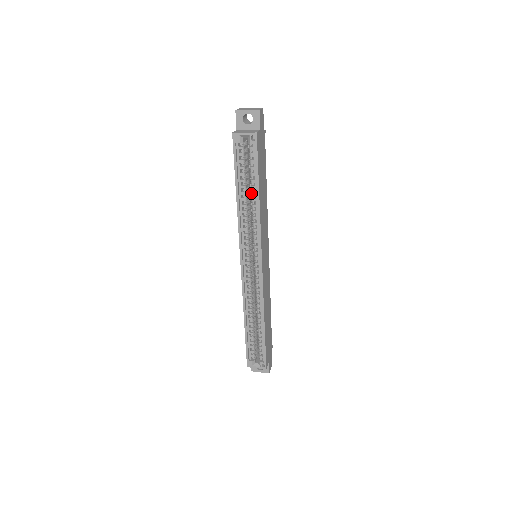
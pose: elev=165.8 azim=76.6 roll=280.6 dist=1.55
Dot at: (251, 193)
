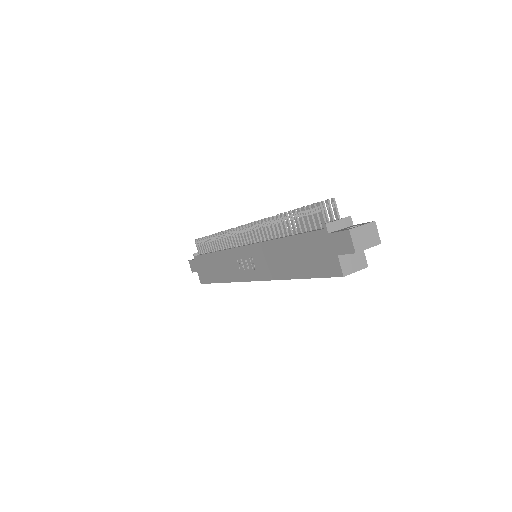
Dot at: occluded
